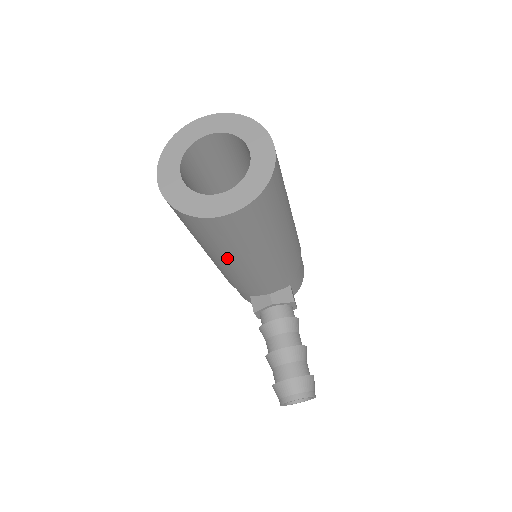
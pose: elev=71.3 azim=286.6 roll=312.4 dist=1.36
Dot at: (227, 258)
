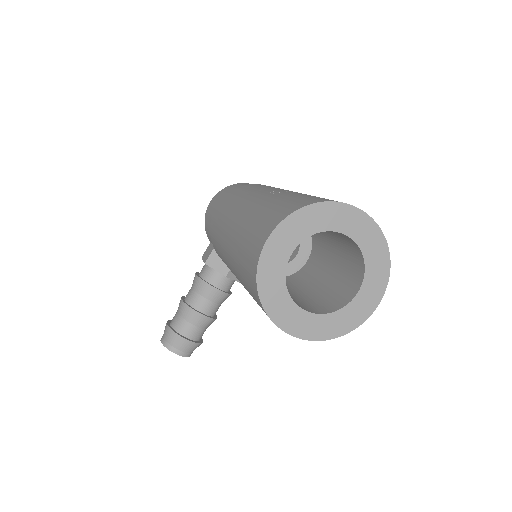
Dot at: (241, 283)
